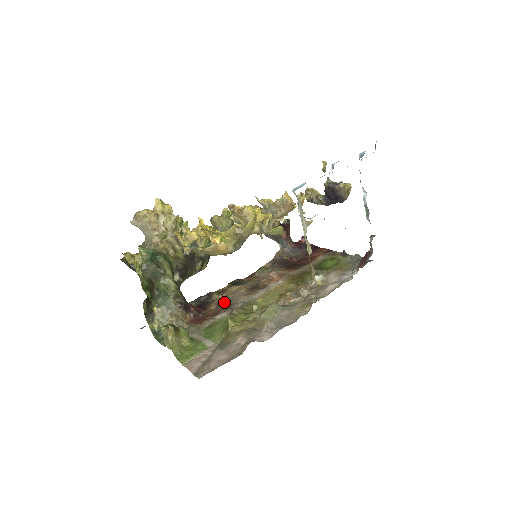
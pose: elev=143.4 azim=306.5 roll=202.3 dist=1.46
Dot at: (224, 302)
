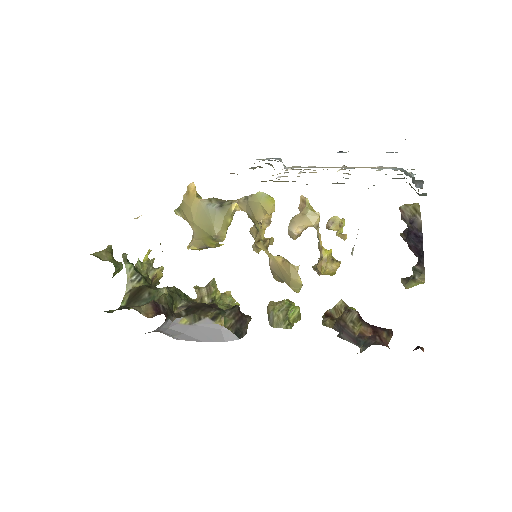
Dot at: occluded
